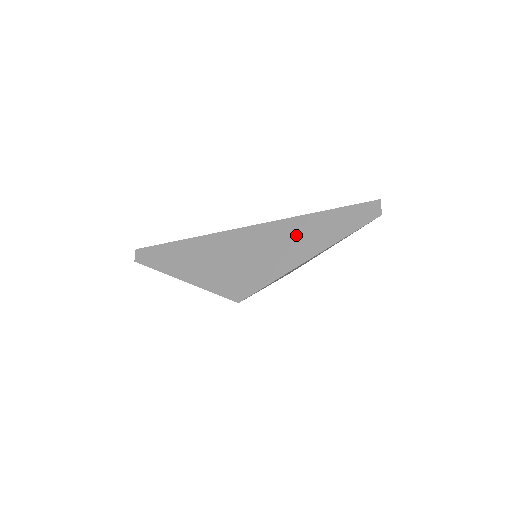
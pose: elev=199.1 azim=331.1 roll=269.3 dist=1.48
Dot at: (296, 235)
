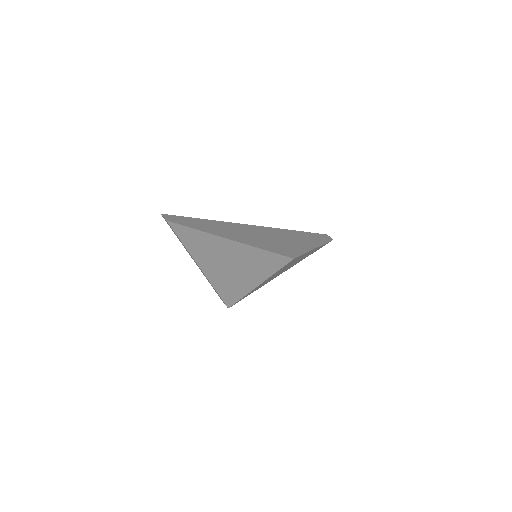
Dot at: (299, 237)
